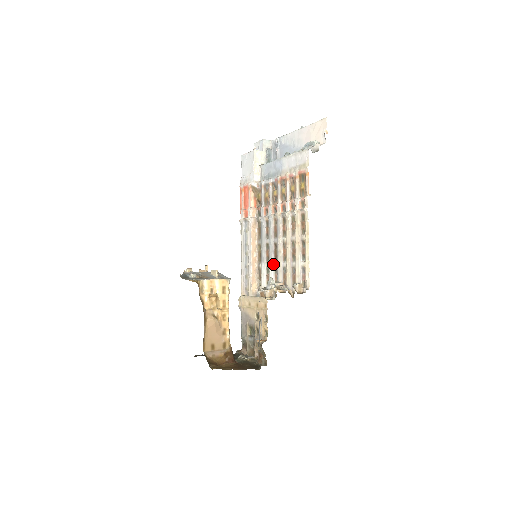
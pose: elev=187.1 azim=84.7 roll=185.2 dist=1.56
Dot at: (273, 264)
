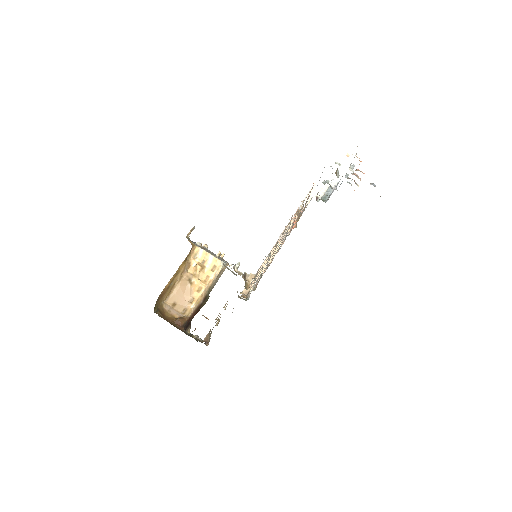
Dot at: (264, 268)
